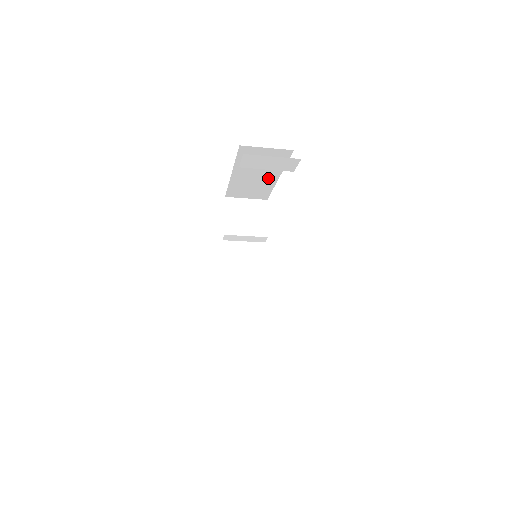
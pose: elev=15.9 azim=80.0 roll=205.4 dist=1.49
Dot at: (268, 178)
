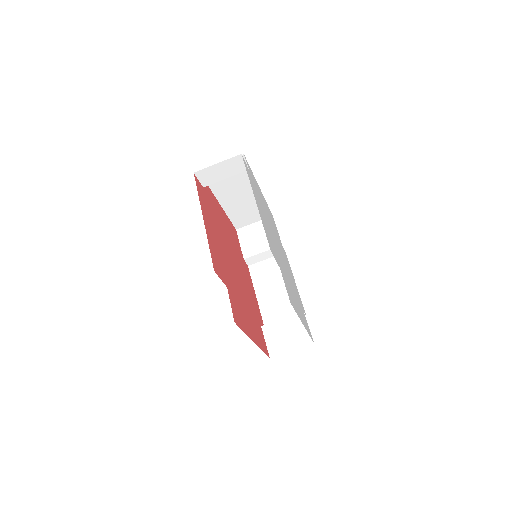
Dot at: (251, 193)
